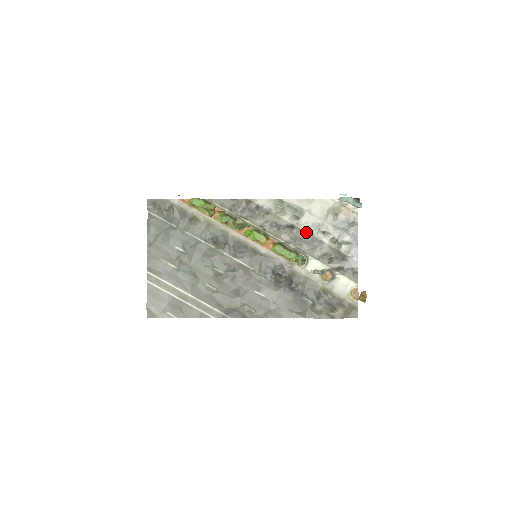
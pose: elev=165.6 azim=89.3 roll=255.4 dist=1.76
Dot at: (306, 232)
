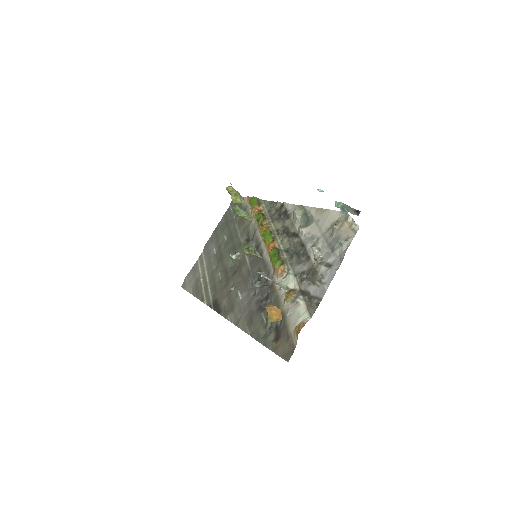
Dot at: (303, 243)
